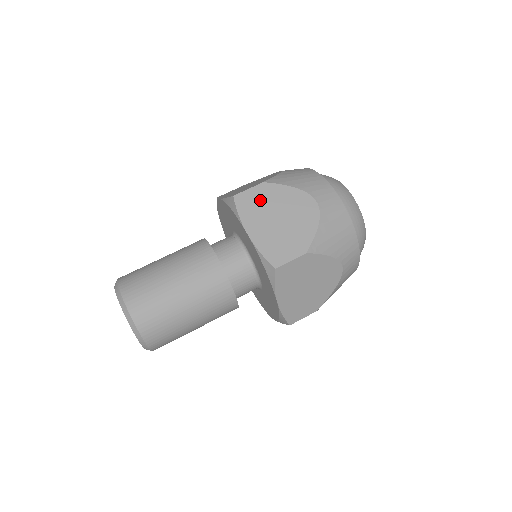
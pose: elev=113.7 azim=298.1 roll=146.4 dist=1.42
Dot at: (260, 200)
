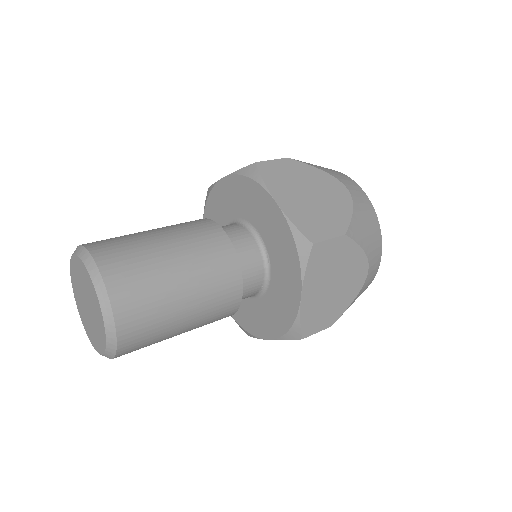
Dot at: (286, 173)
